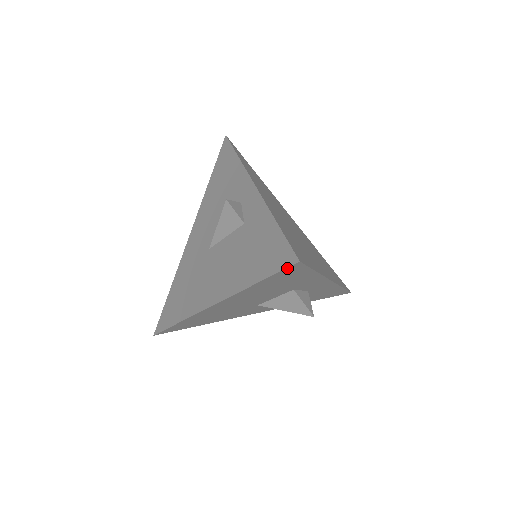
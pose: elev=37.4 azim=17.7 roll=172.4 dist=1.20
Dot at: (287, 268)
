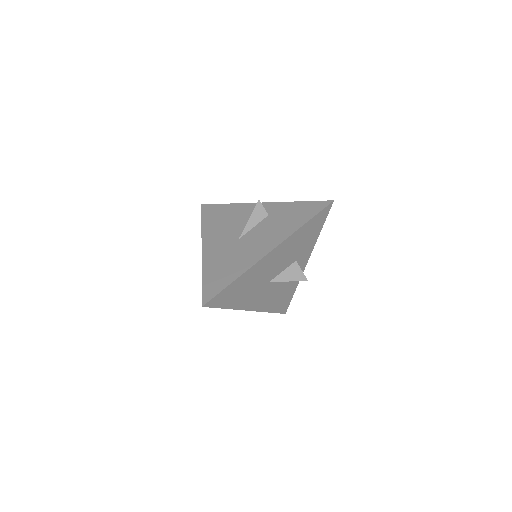
Dot at: (326, 207)
